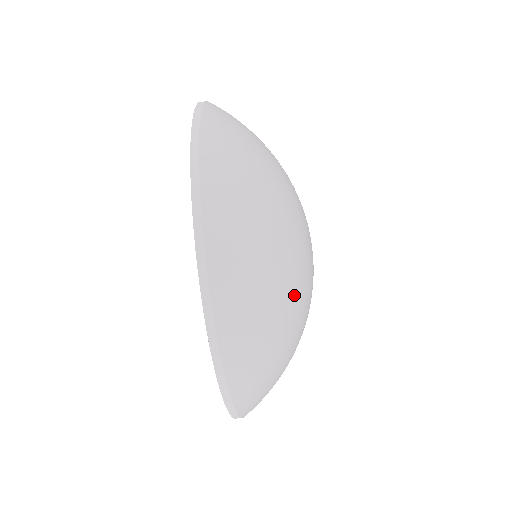
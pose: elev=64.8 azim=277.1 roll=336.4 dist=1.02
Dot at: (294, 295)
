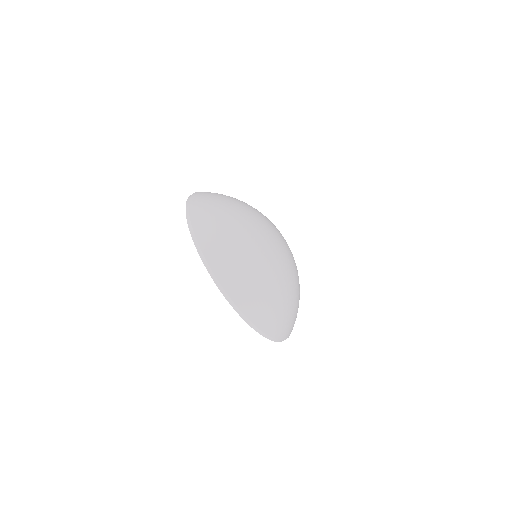
Dot at: (271, 271)
